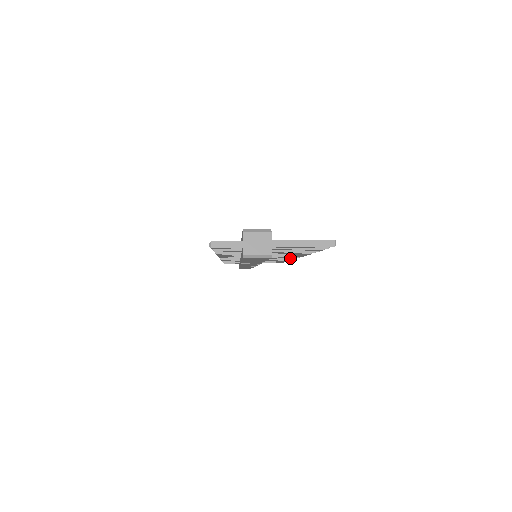
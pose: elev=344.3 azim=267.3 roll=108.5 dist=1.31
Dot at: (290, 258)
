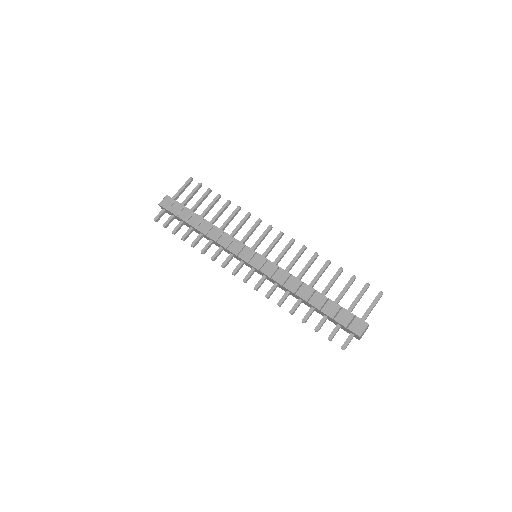
Dot at: occluded
